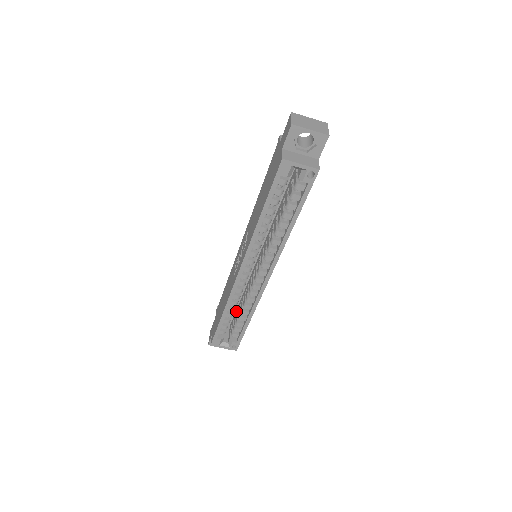
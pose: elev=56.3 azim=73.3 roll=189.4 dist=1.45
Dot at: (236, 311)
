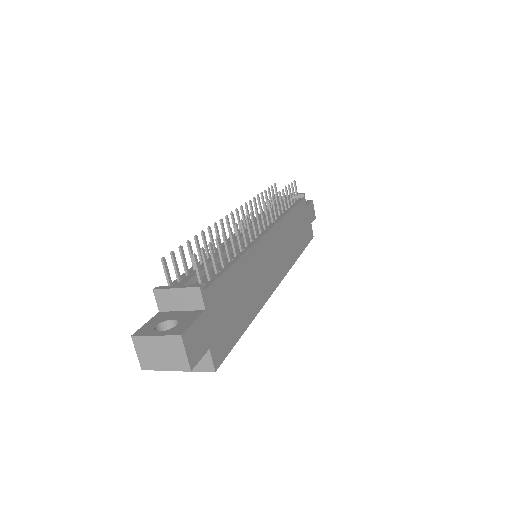
Dot at: occluded
